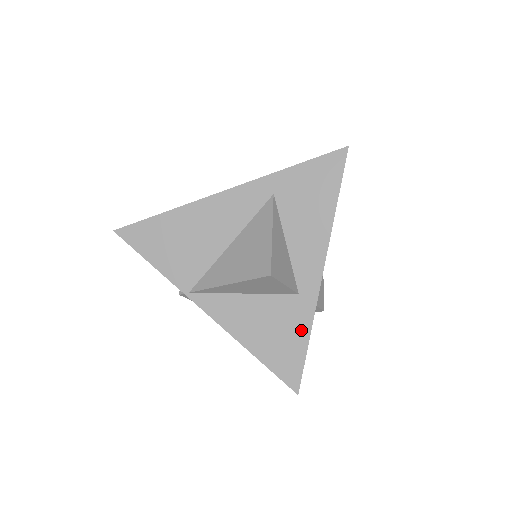
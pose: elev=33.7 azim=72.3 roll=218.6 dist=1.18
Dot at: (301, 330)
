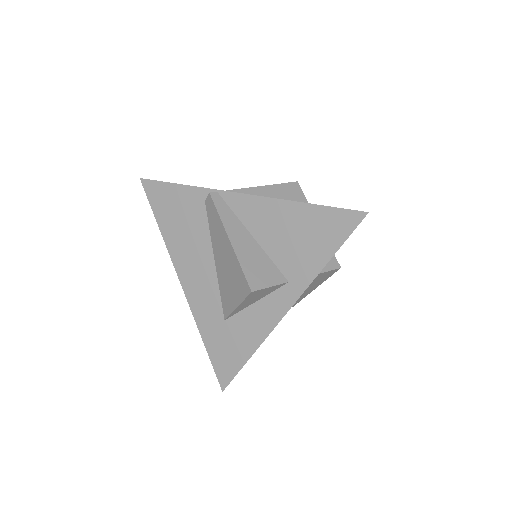
Dot at: occluded
